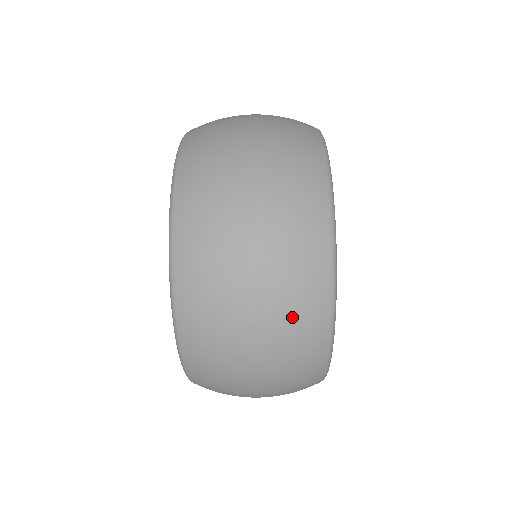
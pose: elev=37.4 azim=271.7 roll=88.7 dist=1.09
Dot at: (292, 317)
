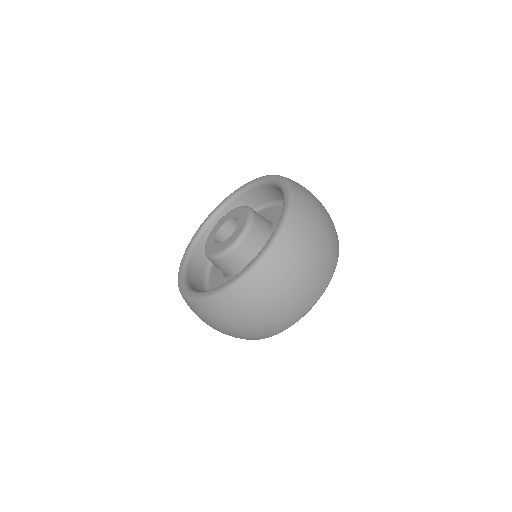
Dot at: (296, 307)
